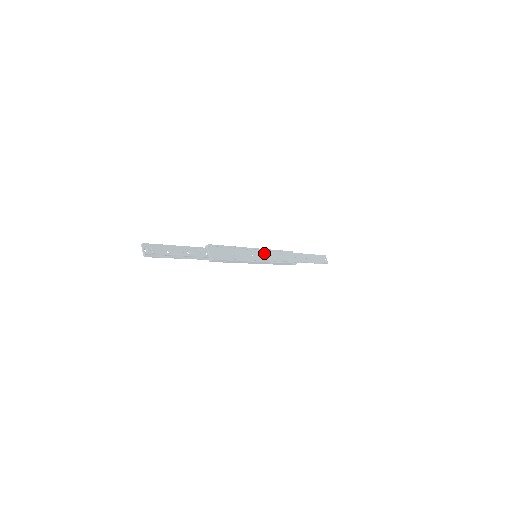
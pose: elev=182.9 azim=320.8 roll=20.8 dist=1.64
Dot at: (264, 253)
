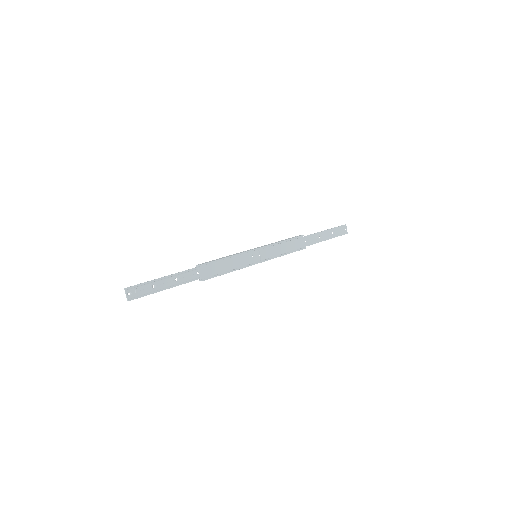
Dot at: (266, 251)
